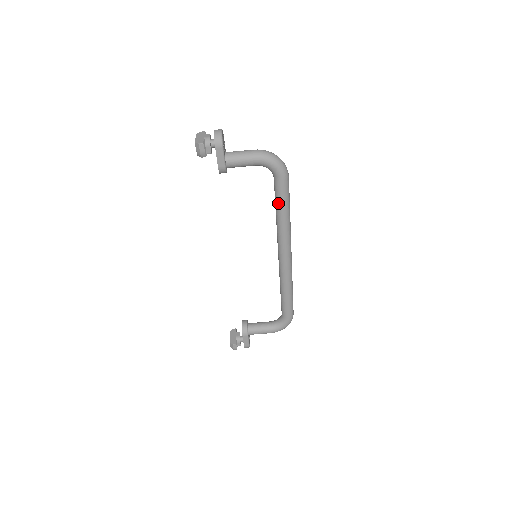
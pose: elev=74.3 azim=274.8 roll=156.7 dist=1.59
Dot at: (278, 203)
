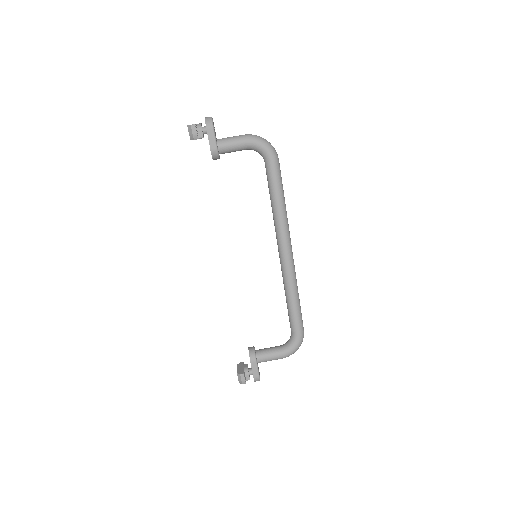
Dot at: (272, 188)
